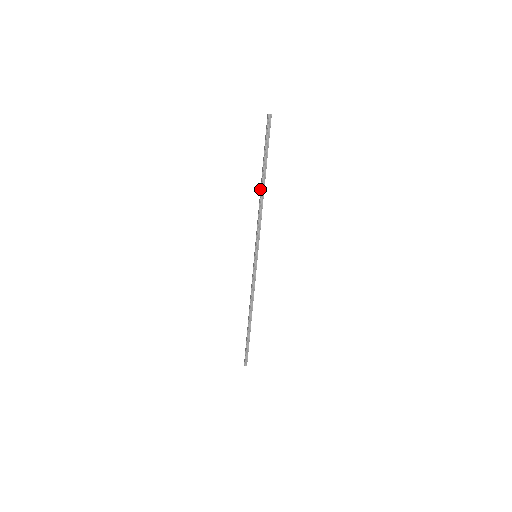
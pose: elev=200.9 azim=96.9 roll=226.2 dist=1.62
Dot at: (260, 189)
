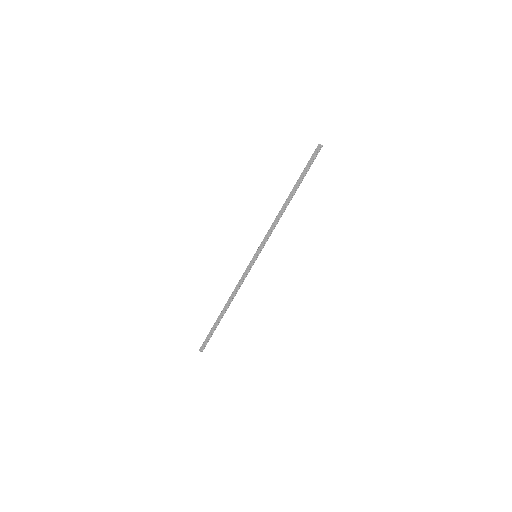
Dot at: (286, 201)
